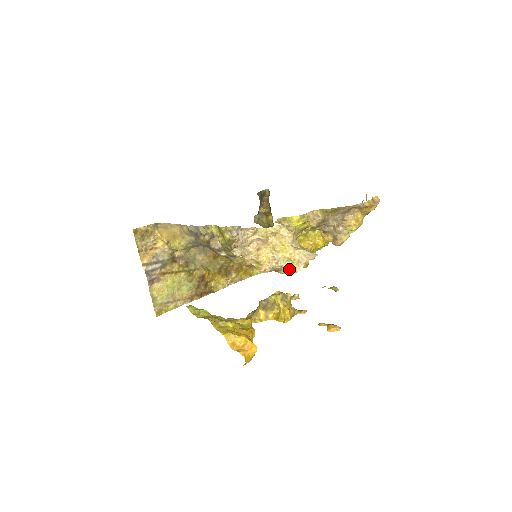
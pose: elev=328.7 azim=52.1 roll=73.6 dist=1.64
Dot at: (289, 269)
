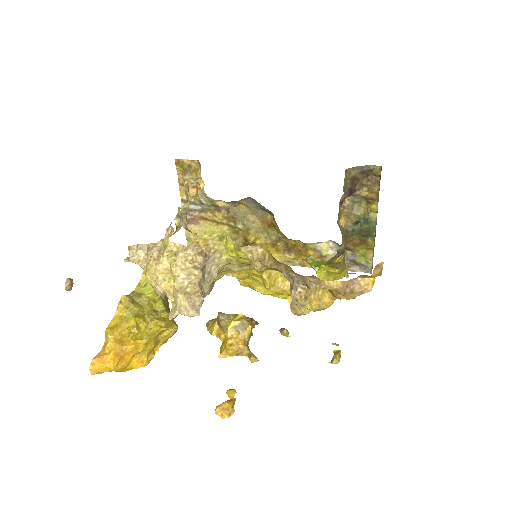
Dot at: occluded
